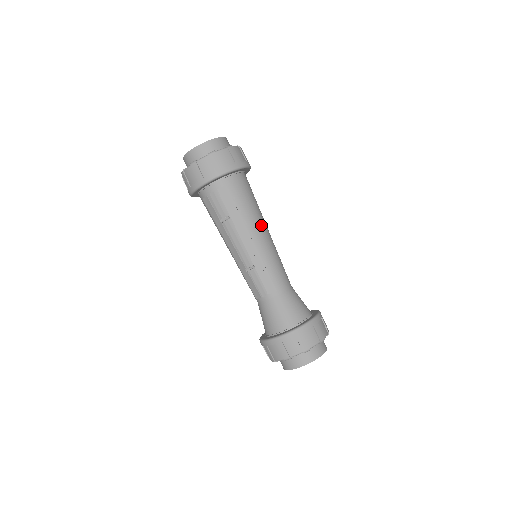
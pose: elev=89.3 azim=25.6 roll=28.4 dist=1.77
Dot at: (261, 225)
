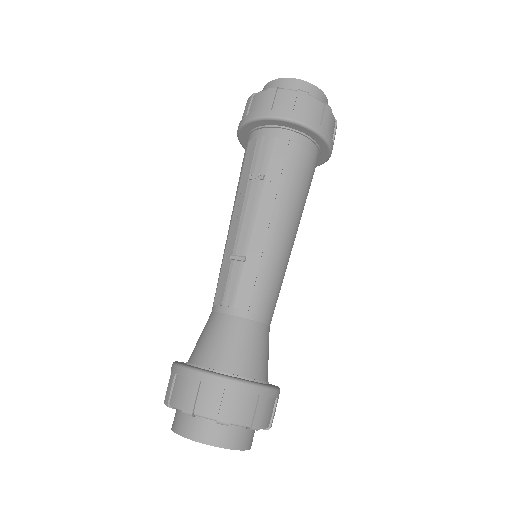
Dot at: (293, 220)
